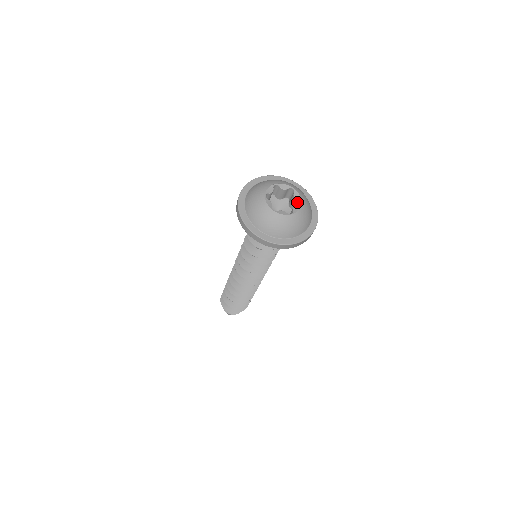
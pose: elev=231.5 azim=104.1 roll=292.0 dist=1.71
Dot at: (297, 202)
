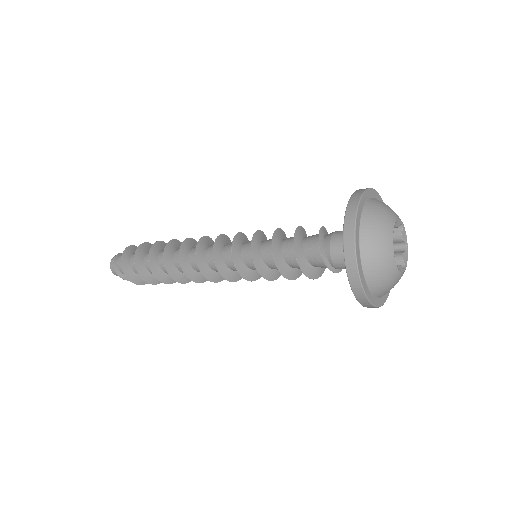
Dot at: (400, 242)
